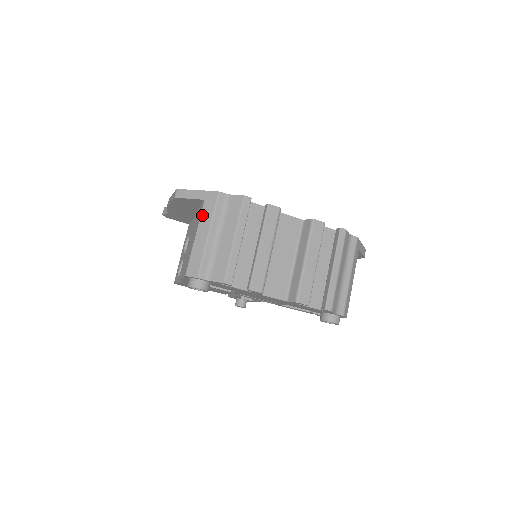
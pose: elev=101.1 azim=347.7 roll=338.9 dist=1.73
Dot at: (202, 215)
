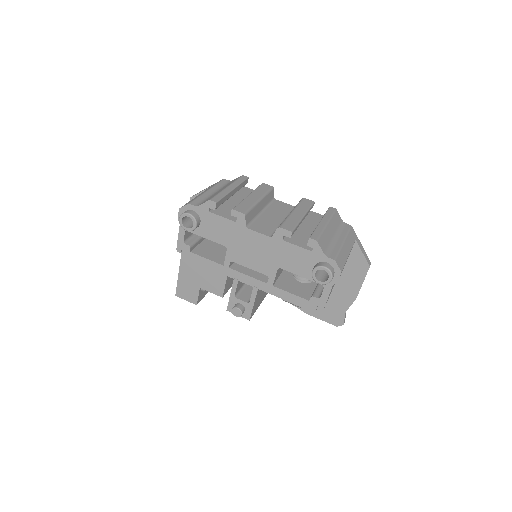
Dot at: occluded
